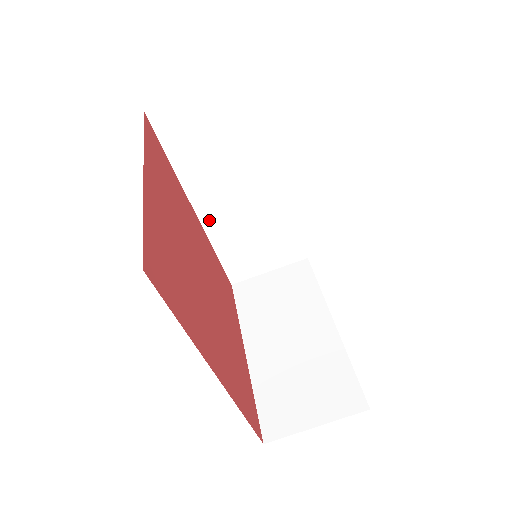
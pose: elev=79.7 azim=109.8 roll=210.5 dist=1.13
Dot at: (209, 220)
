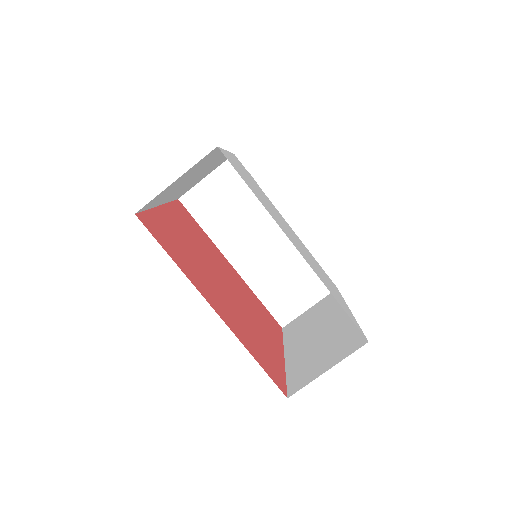
Dot at: (243, 269)
